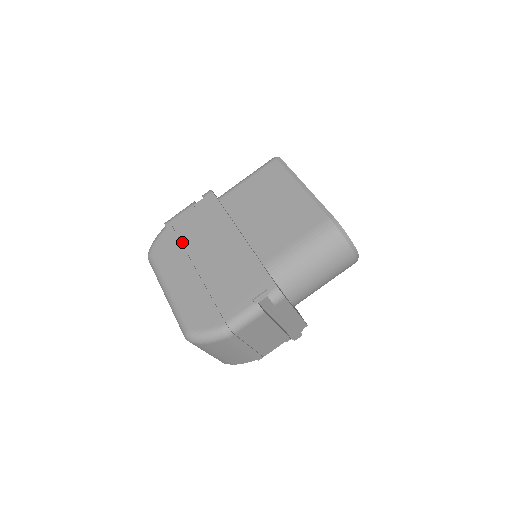
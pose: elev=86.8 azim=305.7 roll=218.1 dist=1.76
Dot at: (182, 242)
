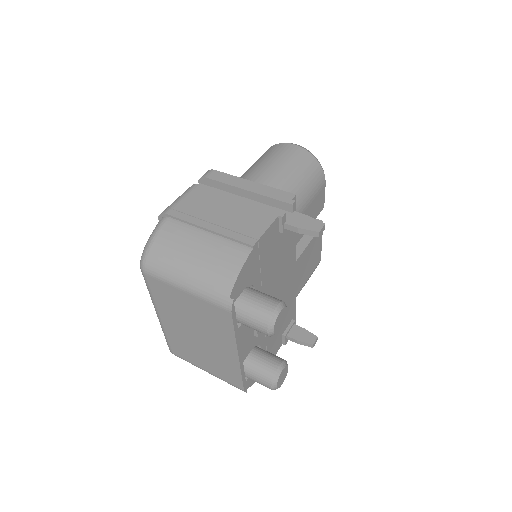
Dot at: occluded
